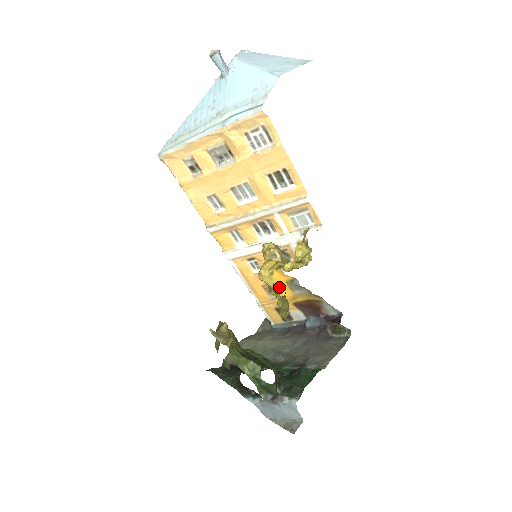
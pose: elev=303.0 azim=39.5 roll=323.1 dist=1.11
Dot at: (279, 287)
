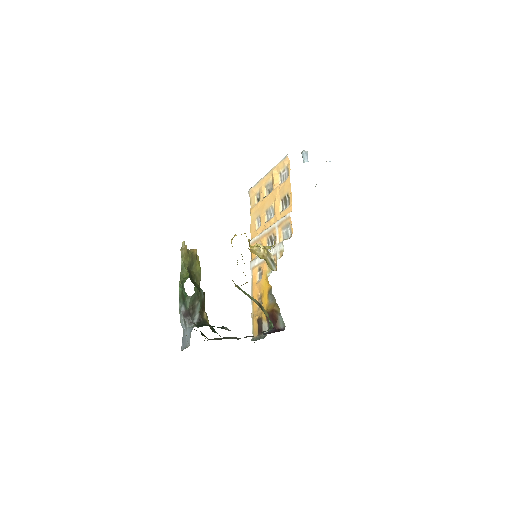
Dot at: (264, 296)
